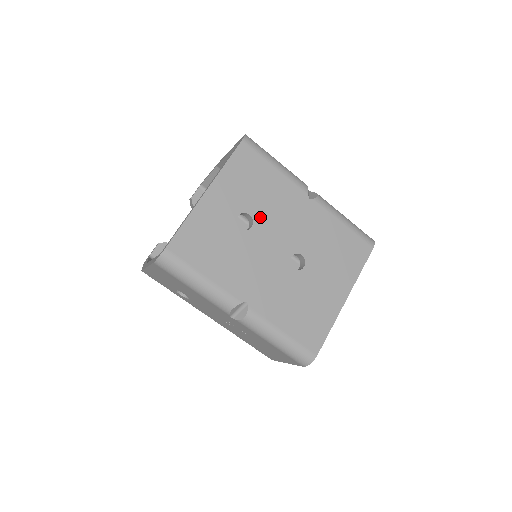
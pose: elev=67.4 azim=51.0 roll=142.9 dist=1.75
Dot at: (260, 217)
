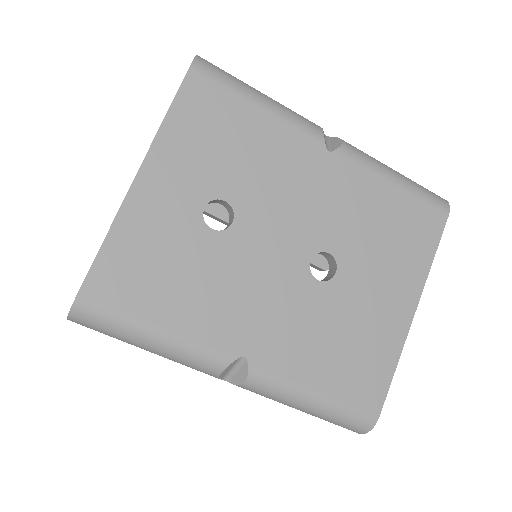
Dot at: (245, 201)
